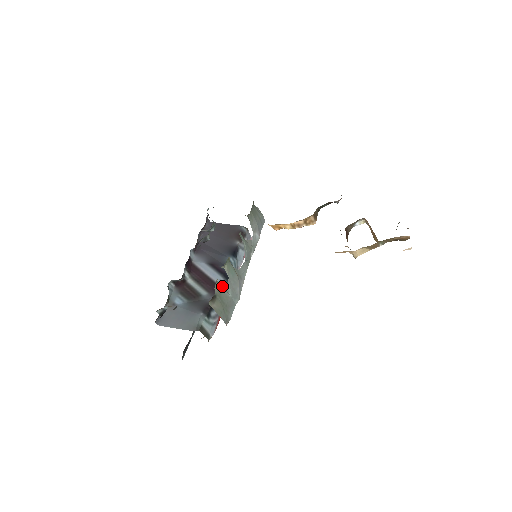
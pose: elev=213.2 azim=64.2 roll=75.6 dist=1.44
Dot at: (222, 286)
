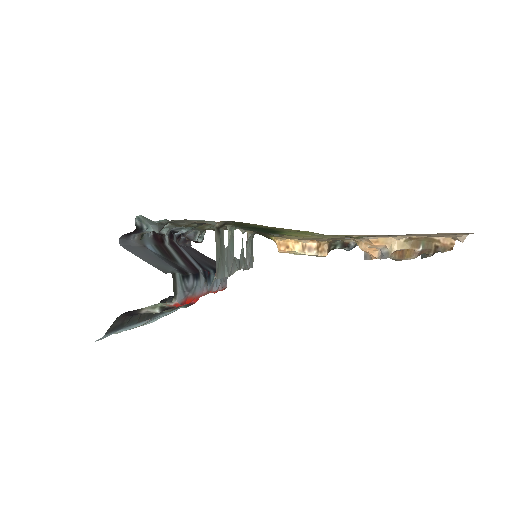
Dot at: (223, 239)
